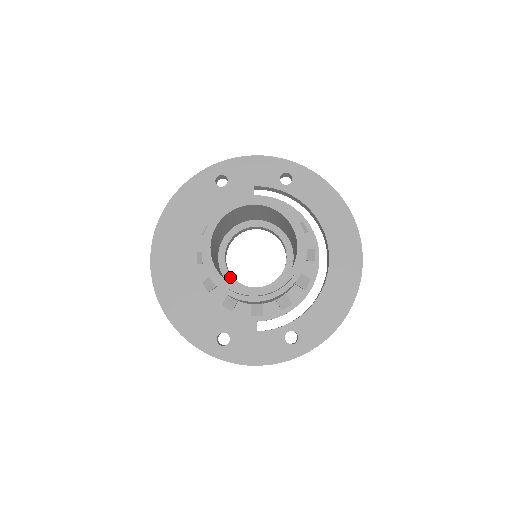
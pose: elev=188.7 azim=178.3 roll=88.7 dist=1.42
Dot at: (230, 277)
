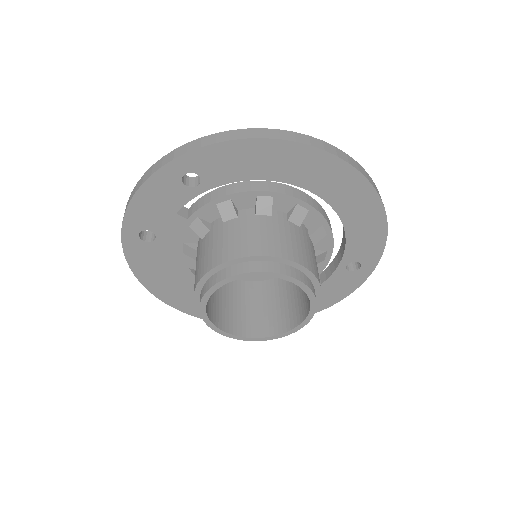
Dot at: (256, 278)
